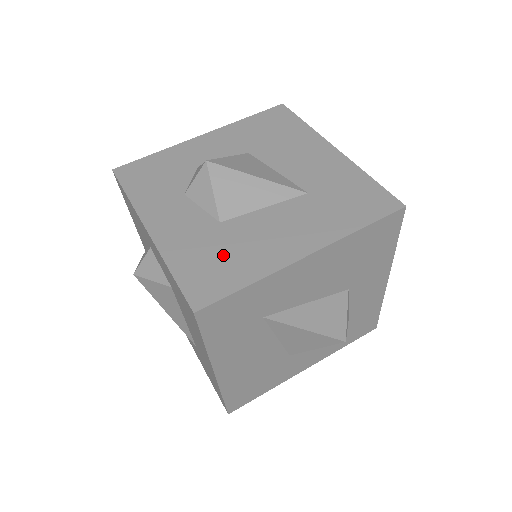
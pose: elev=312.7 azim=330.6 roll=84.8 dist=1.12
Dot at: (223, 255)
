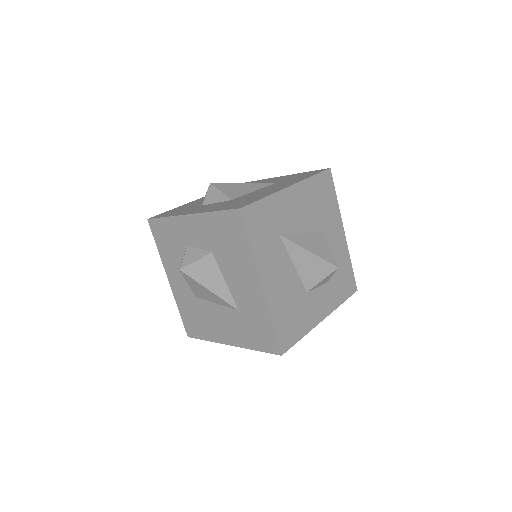
Dot at: (242, 201)
